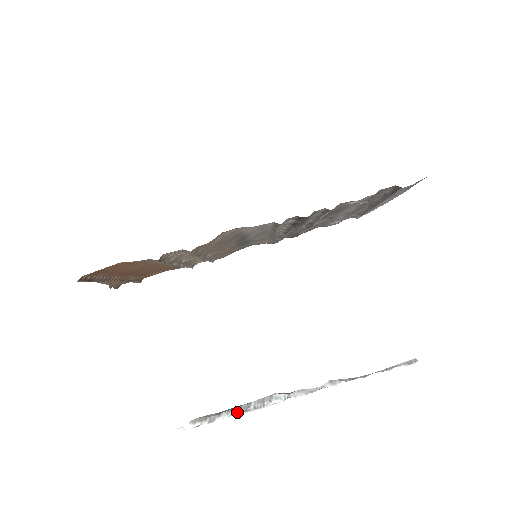
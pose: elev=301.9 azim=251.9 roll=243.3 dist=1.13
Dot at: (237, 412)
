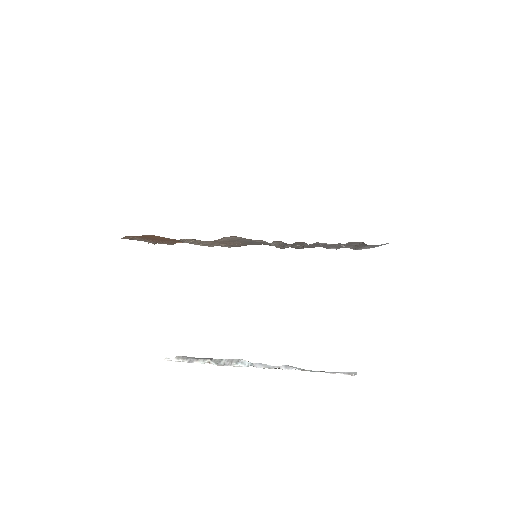
Dot at: (211, 362)
